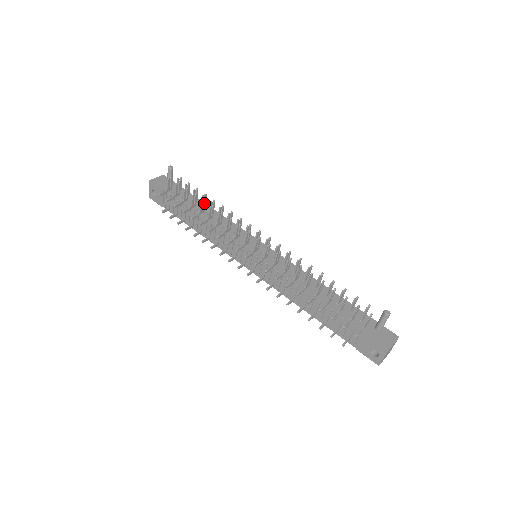
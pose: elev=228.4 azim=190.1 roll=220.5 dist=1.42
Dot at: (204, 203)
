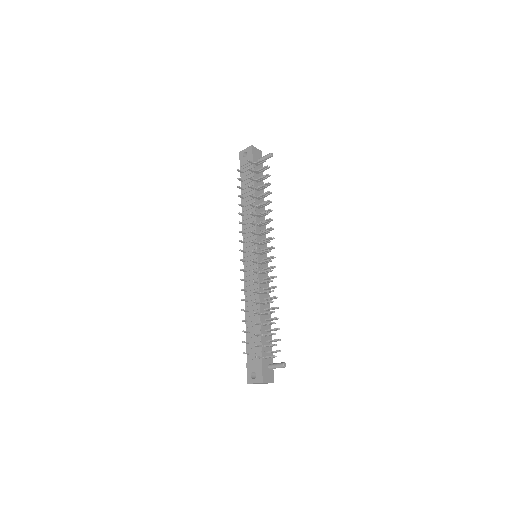
Dot at: (265, 196)
